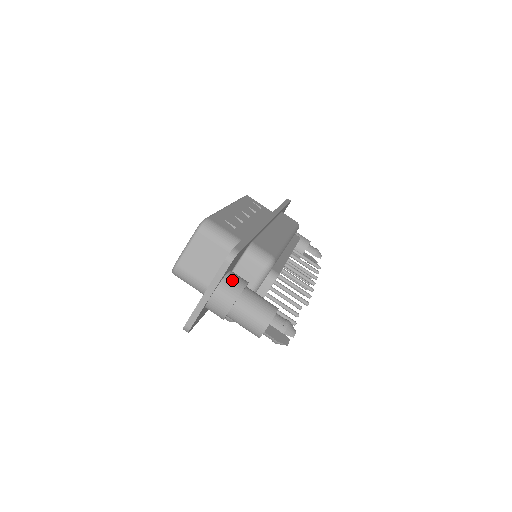
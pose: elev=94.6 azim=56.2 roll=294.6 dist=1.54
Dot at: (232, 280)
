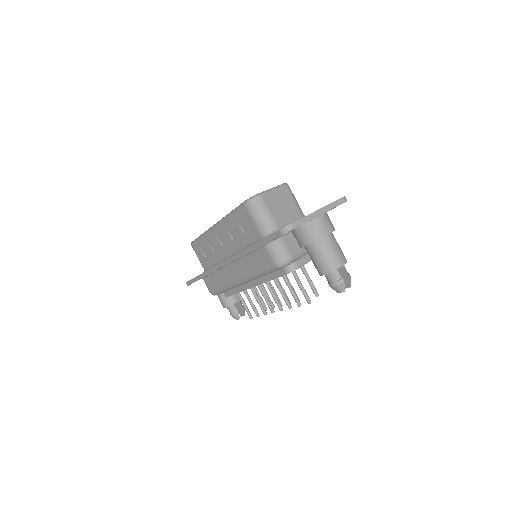
Dot at: occluded
